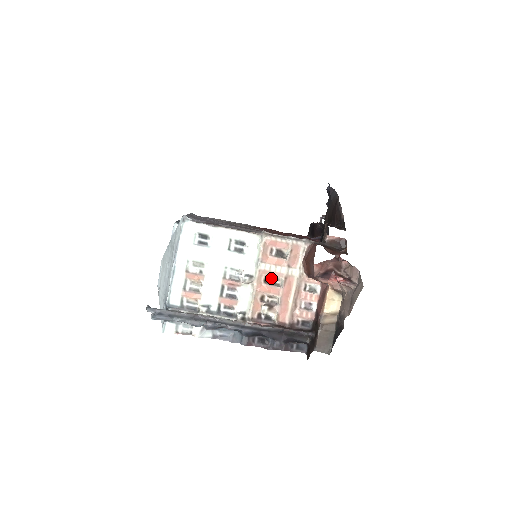
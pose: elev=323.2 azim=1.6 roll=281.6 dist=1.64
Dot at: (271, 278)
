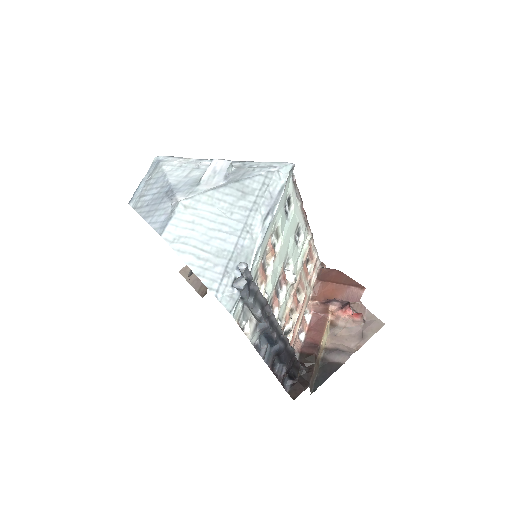
Dot at: (298, 288)
